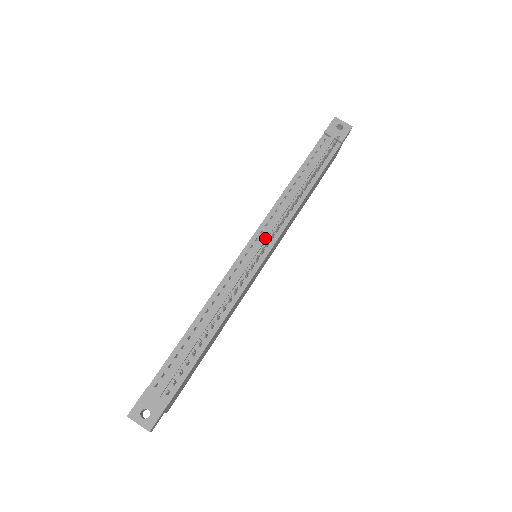
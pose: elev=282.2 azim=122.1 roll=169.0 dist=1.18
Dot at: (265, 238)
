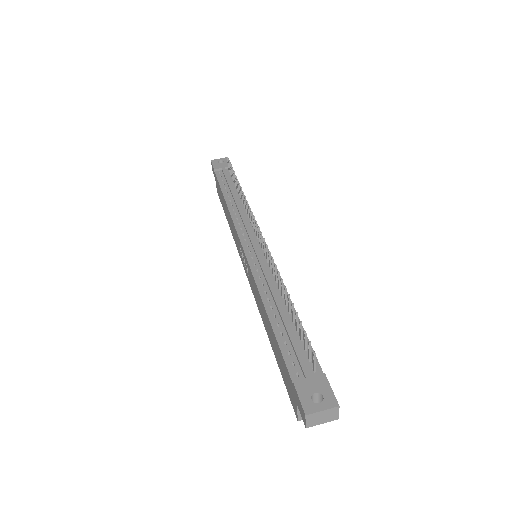
Dot at: (251, 234)
